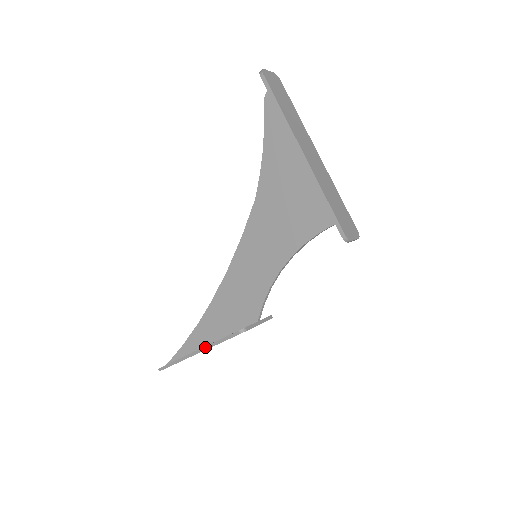
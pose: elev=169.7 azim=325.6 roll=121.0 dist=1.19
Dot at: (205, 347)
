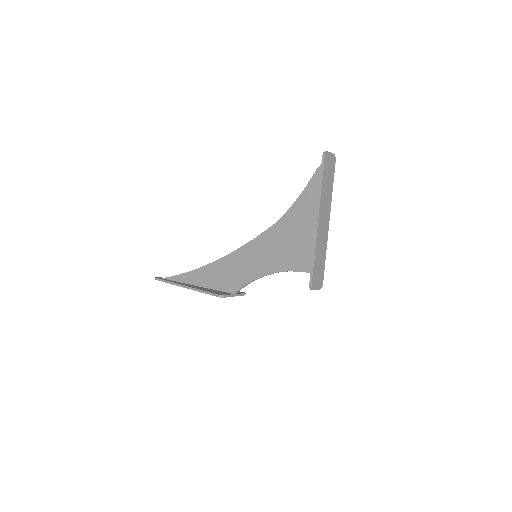
Dot at: (193, 288)
